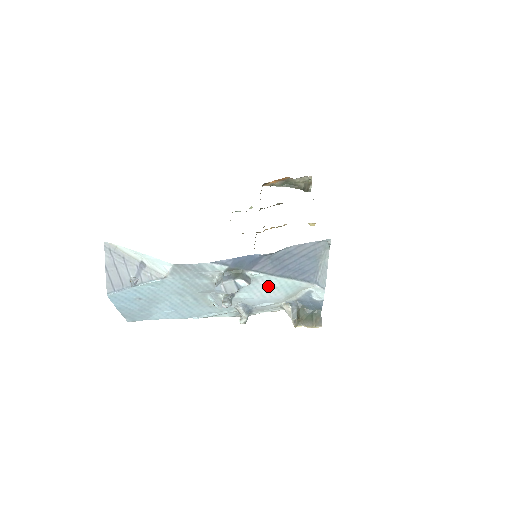
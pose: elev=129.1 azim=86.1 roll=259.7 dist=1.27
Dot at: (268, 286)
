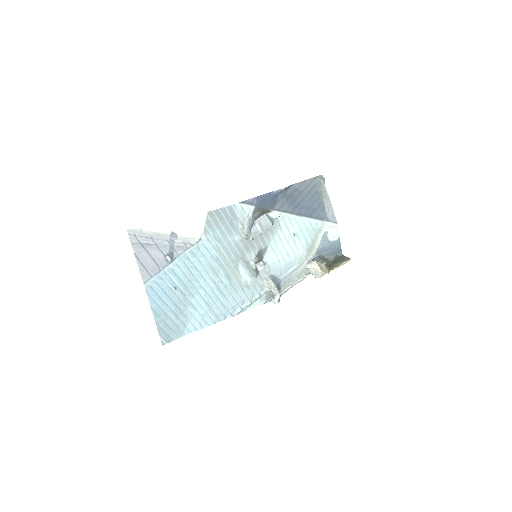
Dot at: (290, 234)
